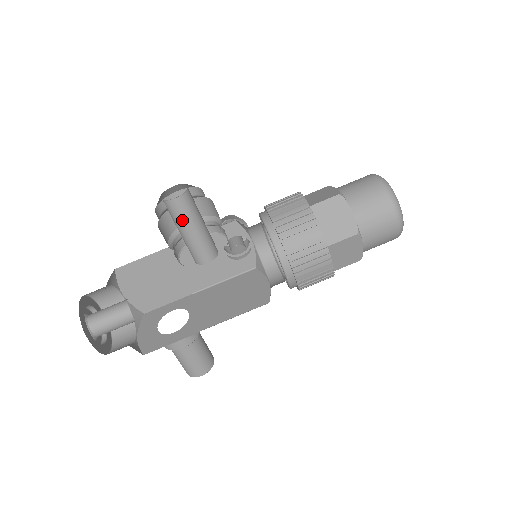
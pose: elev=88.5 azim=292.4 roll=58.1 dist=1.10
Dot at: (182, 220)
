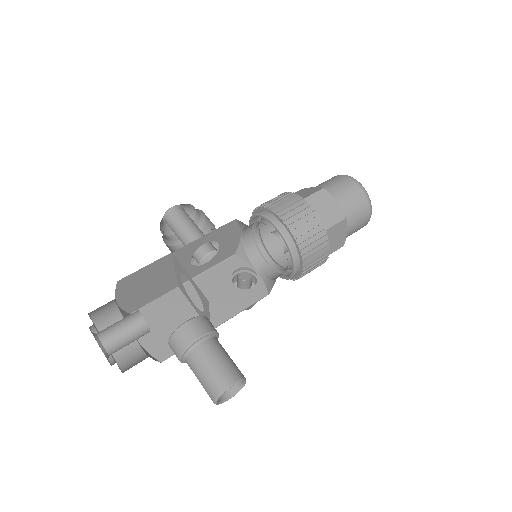
Dot at: (180, 222)
